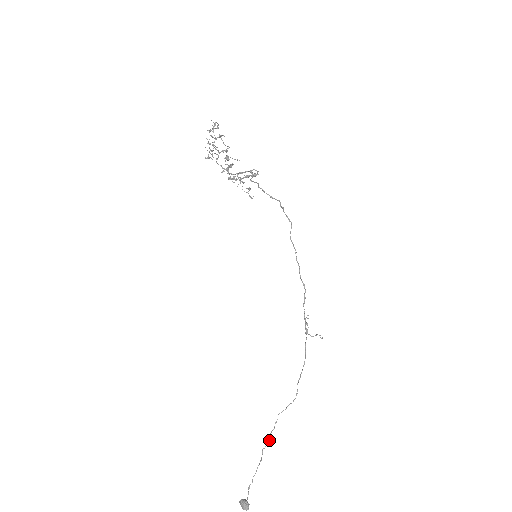
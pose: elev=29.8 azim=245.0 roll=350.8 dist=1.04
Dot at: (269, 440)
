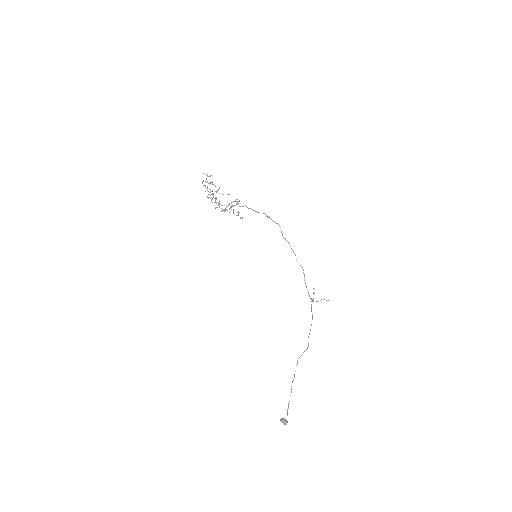
Dot at: occluded
